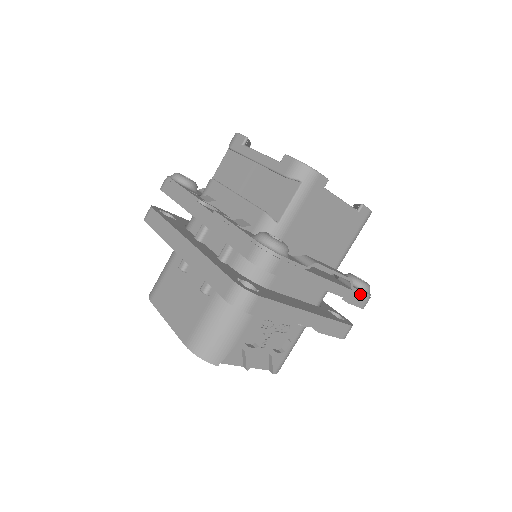
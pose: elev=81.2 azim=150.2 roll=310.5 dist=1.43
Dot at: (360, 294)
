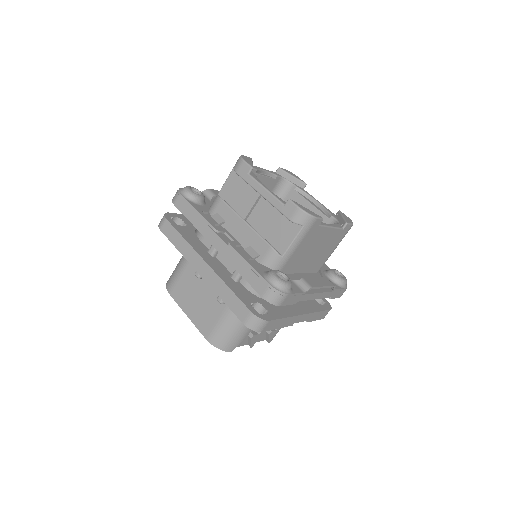
Dot at: (340, 291)
